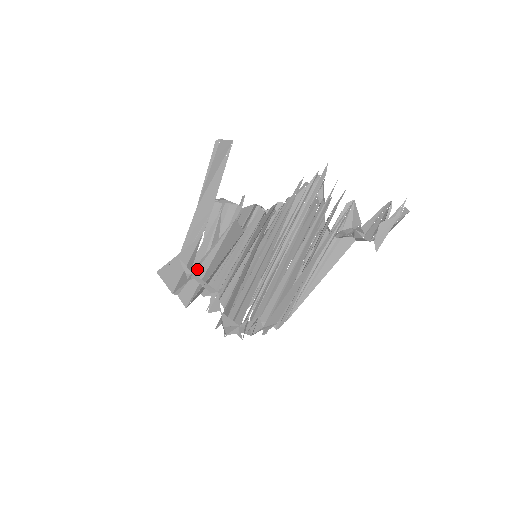
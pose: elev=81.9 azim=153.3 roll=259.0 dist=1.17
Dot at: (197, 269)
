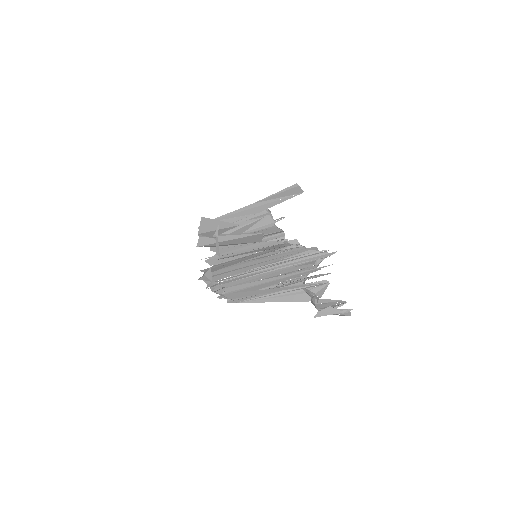
Dot at: (221, 236)
